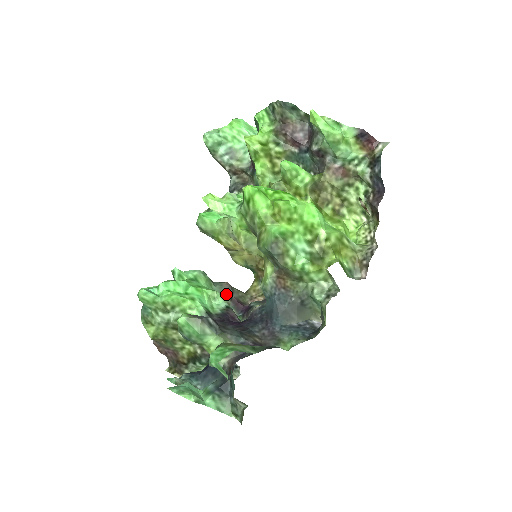
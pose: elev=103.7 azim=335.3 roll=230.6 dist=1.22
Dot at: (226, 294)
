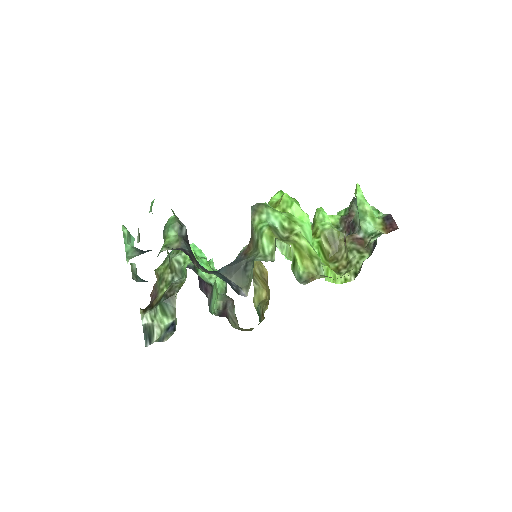
Dot at: (224, 302)
